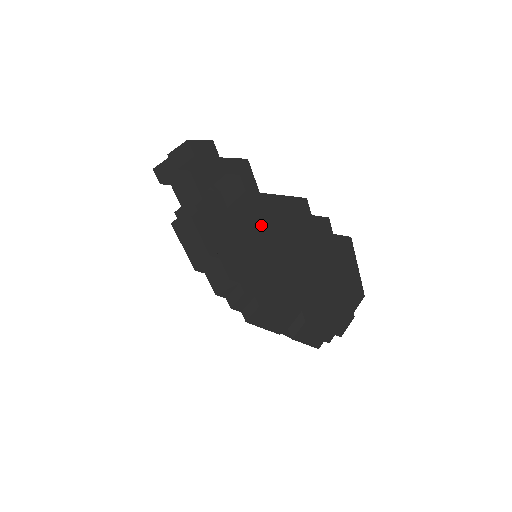
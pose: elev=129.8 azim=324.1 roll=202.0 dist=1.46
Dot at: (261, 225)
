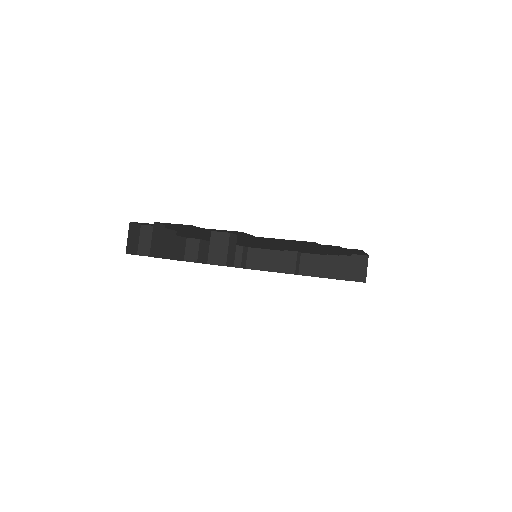
Dot at: (255, 240)
